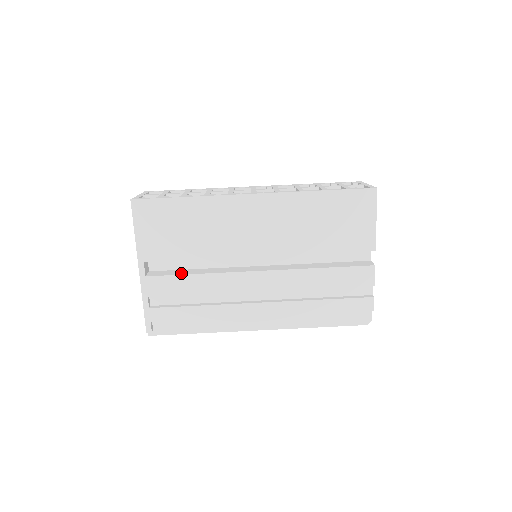
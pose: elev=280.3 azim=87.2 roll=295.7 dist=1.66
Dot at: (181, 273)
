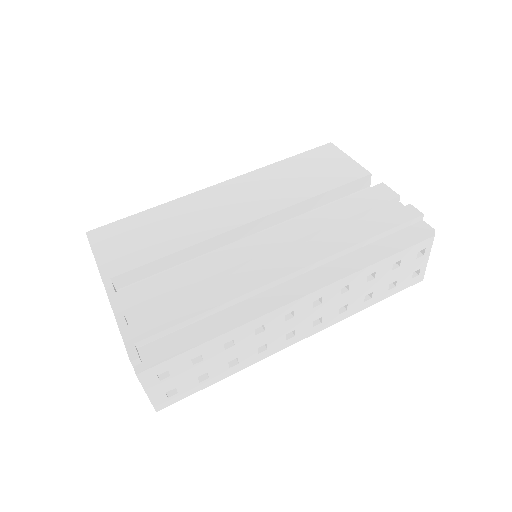
Dot at: occluded
